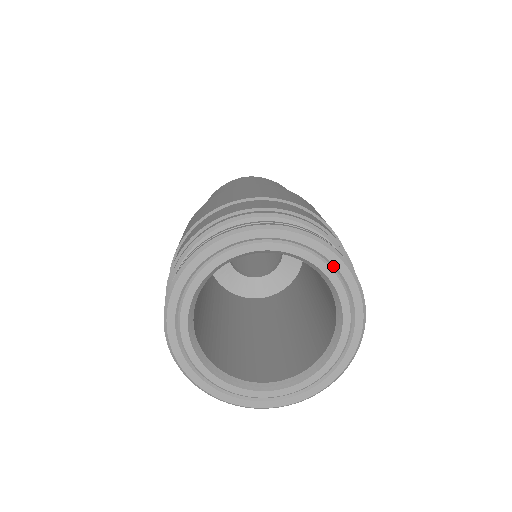
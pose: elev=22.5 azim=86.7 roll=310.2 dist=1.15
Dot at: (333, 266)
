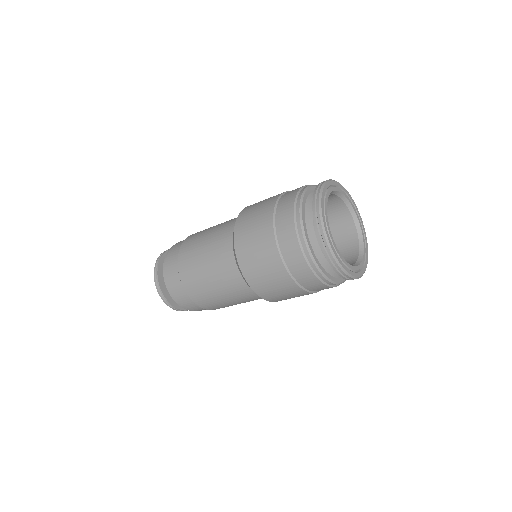
Dot at: (365, 241)
